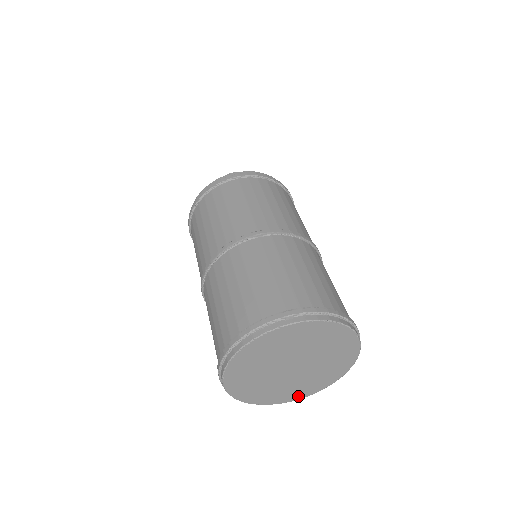
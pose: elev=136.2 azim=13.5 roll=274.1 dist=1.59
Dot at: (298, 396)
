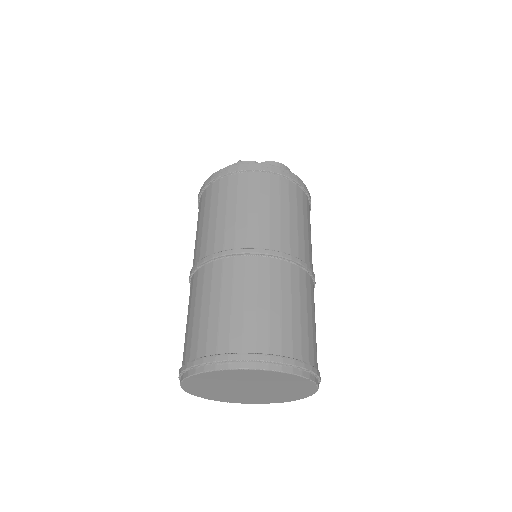
Dot at: (214, 398)
